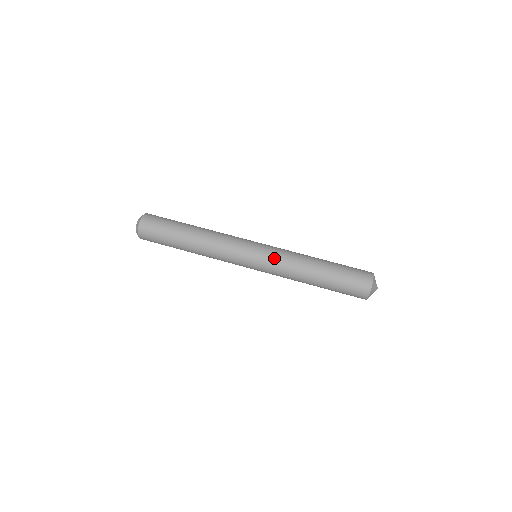
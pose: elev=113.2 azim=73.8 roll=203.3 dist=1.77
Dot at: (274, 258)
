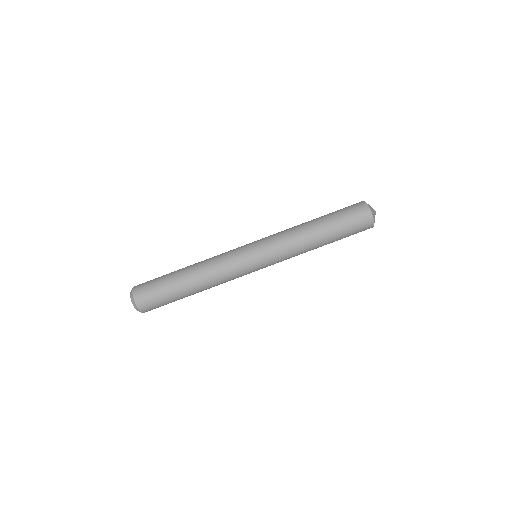
Dot at: (272, 242)
